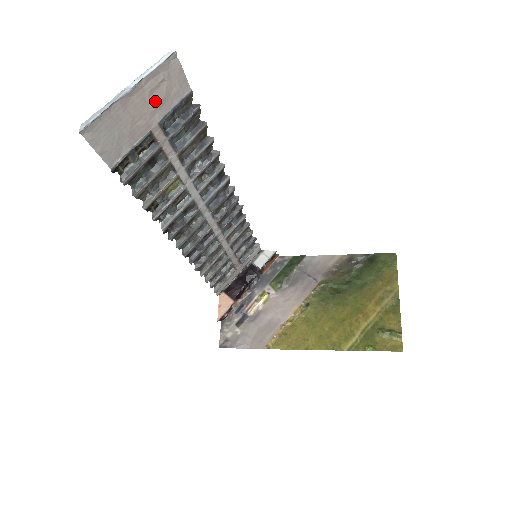
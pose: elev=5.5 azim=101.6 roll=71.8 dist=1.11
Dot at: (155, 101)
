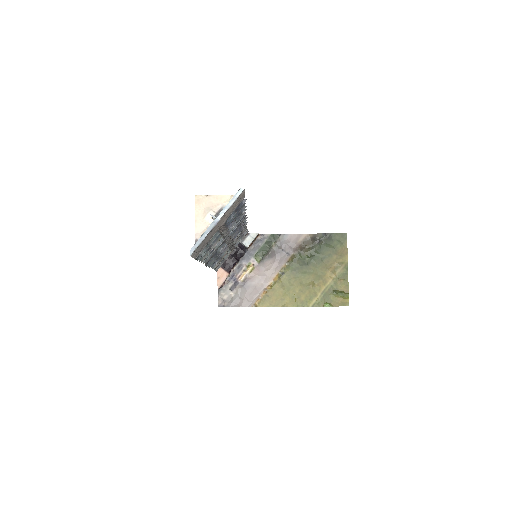
Dot at: (227, 215)
